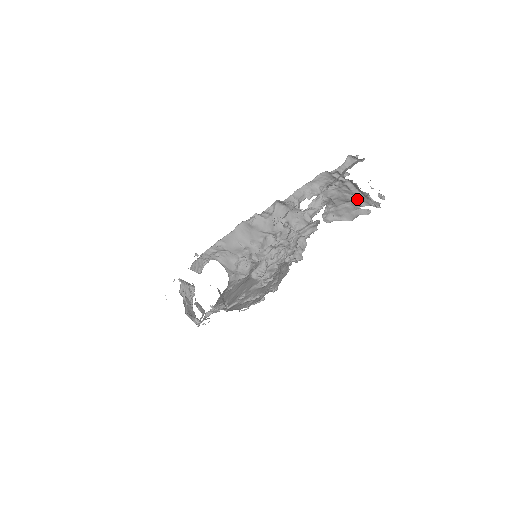
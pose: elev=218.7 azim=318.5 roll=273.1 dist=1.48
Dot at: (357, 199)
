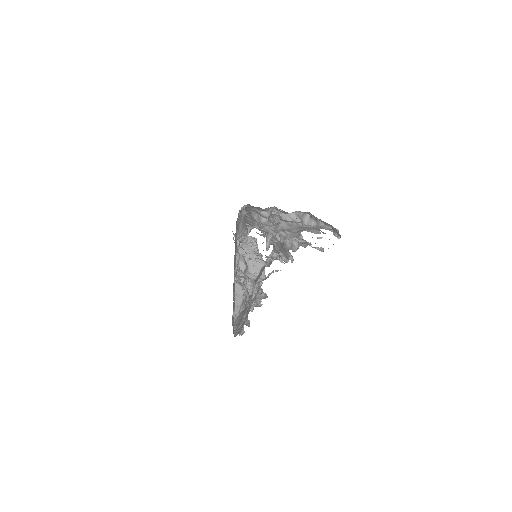
Dot at: occluded
